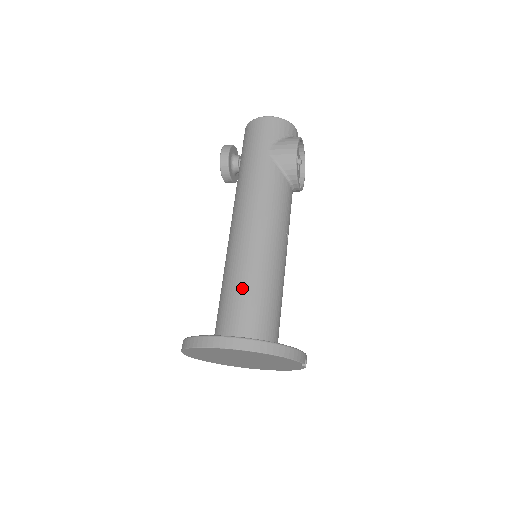
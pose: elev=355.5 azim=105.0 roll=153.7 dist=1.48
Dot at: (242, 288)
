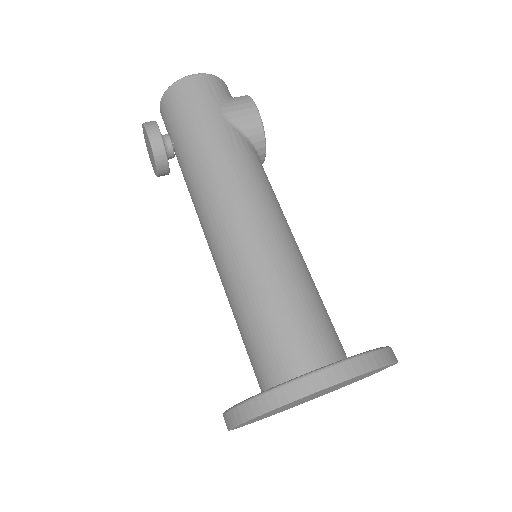
Dot at: (285, 297)
